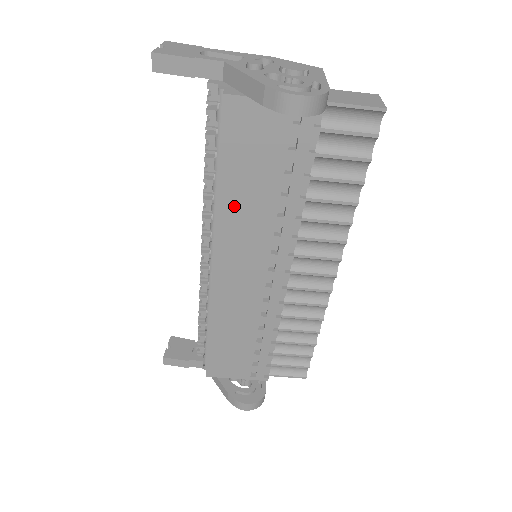
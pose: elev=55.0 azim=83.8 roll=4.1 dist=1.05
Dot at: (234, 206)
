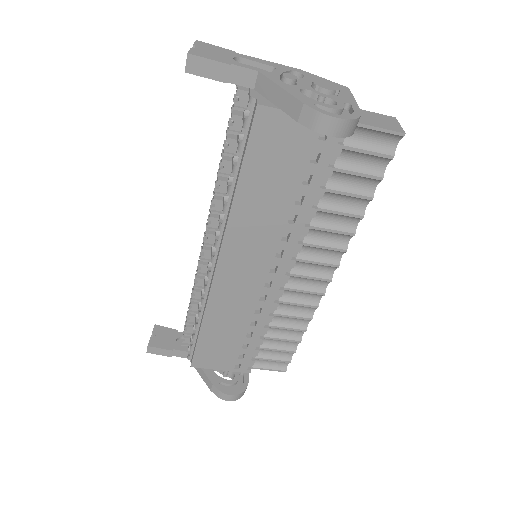
Dot at: (248, 210)
